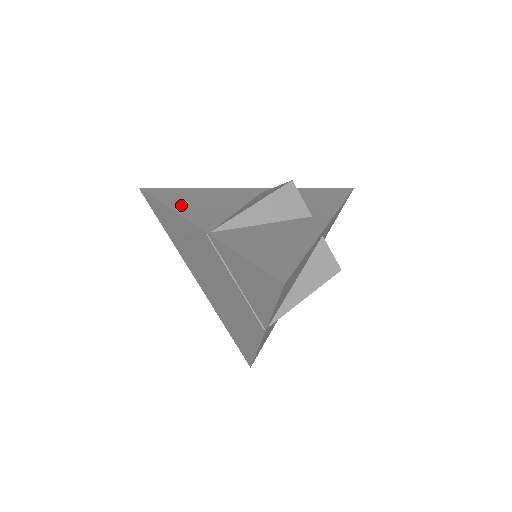
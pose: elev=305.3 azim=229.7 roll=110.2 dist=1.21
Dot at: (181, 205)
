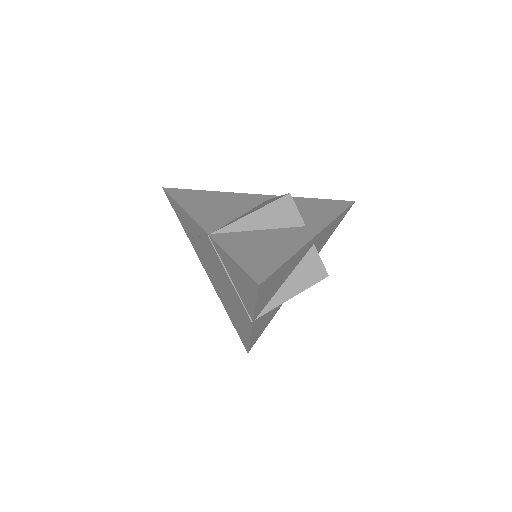
Dot at: (194, 206)
